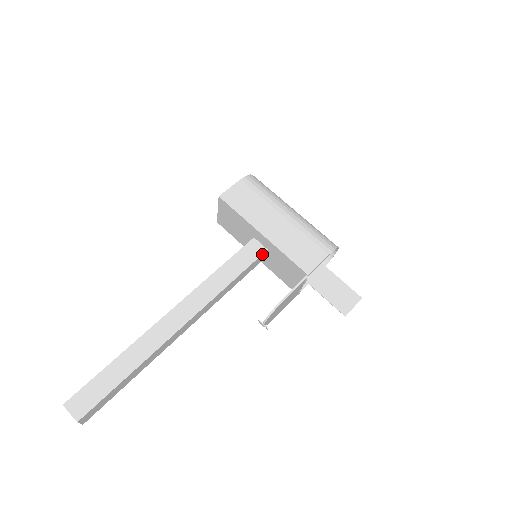
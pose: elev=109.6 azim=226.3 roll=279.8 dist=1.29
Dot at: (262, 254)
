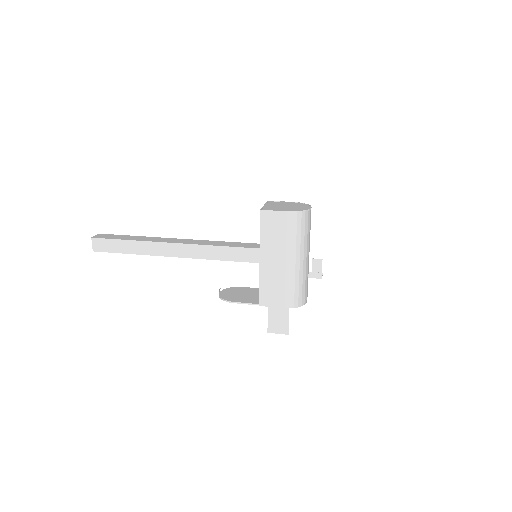
Dot at: (256, 262)
